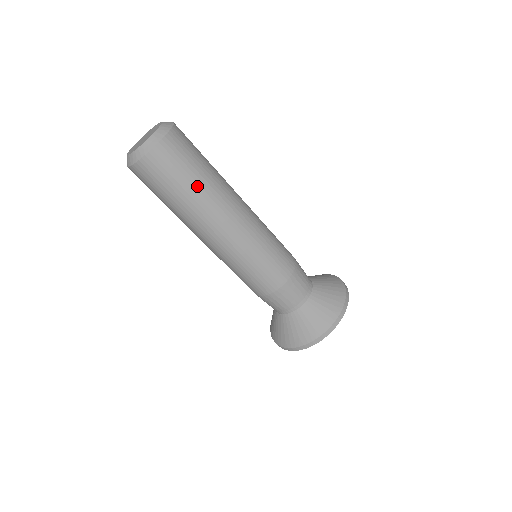
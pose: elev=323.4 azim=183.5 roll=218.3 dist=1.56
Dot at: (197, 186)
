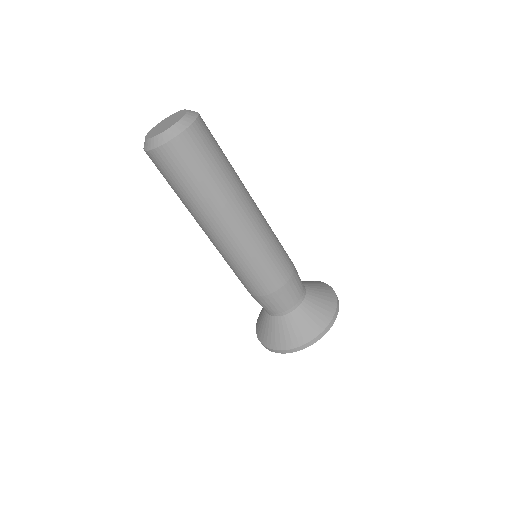
Dot at: (205, 187)
